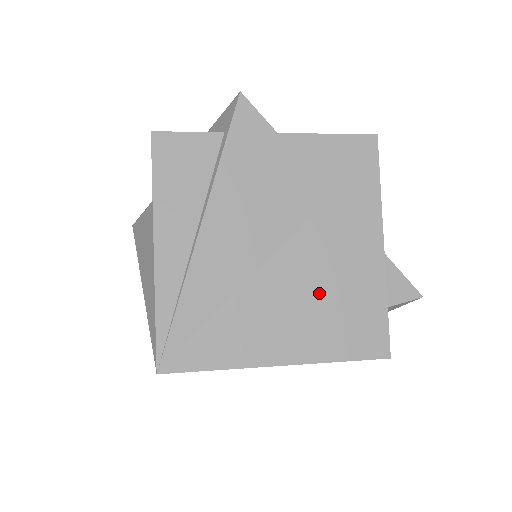
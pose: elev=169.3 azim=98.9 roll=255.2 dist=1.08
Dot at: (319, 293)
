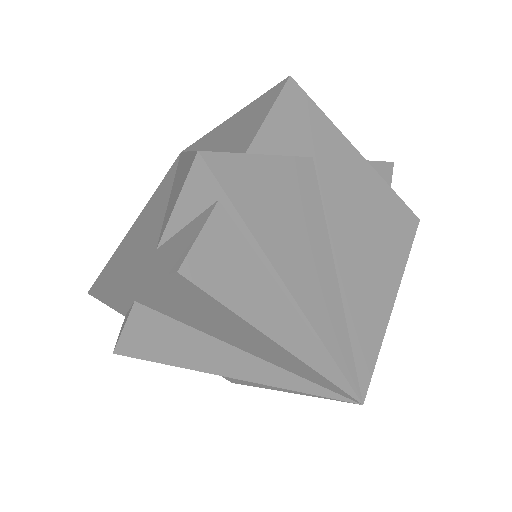
Dot at: (368, 233)
